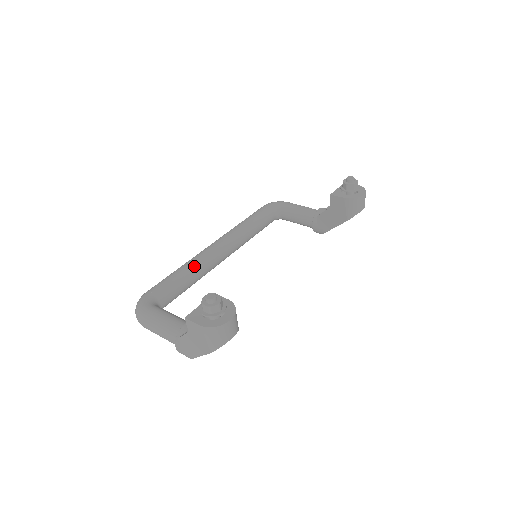
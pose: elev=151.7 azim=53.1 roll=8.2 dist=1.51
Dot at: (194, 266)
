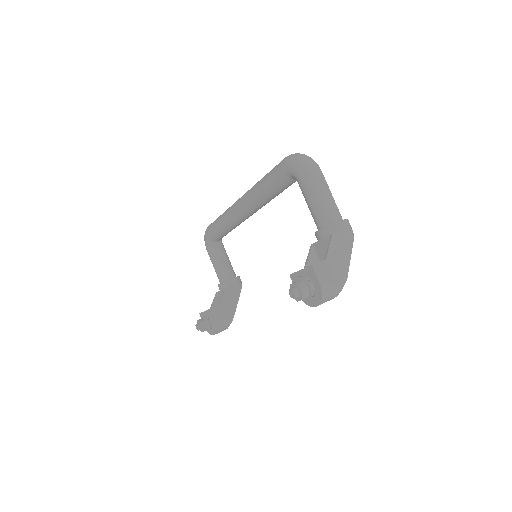
Dot at: (226, 225)
